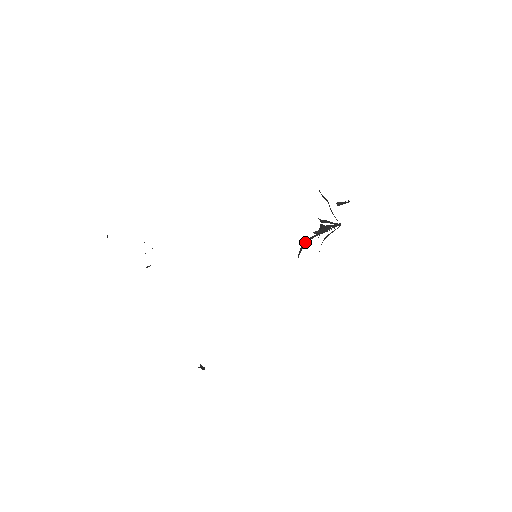
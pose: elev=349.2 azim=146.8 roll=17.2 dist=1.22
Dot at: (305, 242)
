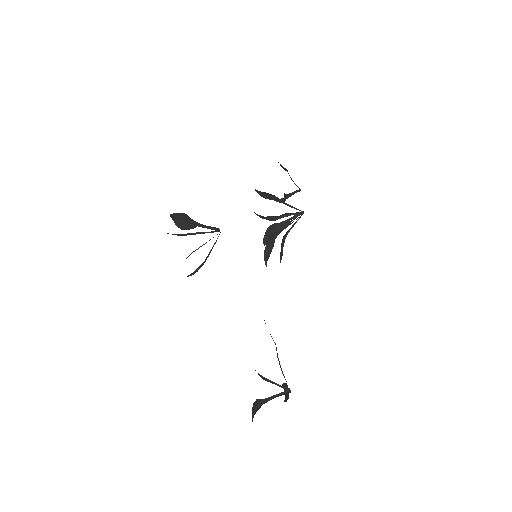
Dot at: (269, 244)
